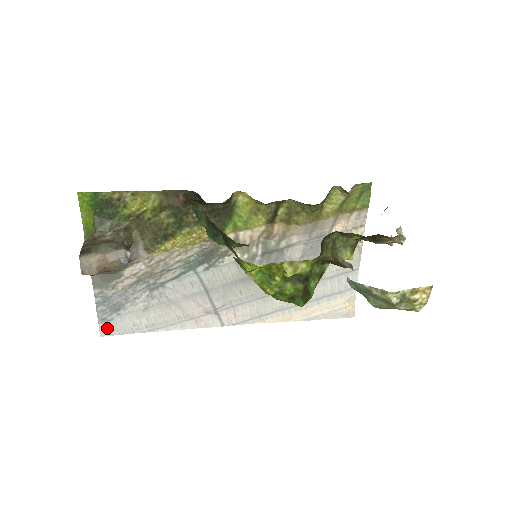
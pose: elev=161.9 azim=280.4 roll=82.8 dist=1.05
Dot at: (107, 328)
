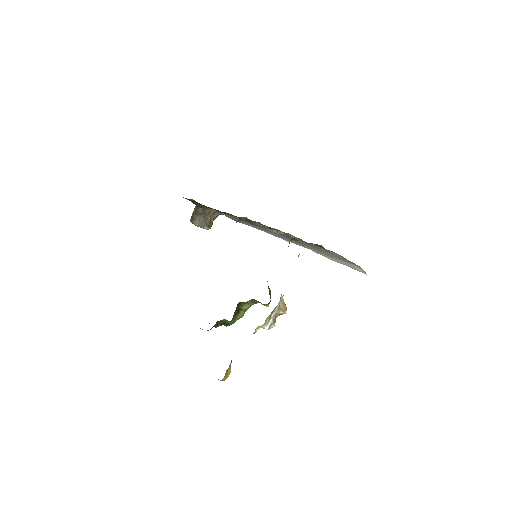
Dot at: occluded
